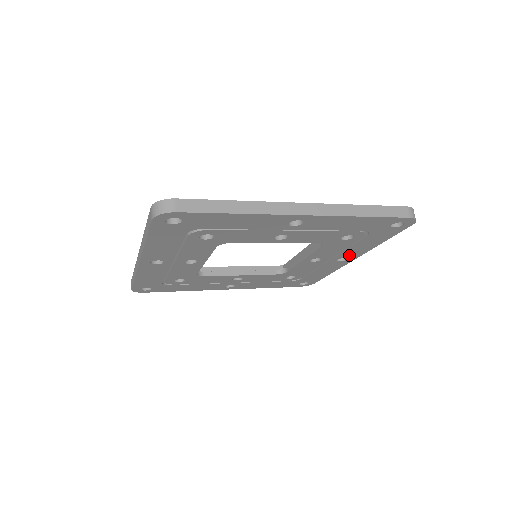
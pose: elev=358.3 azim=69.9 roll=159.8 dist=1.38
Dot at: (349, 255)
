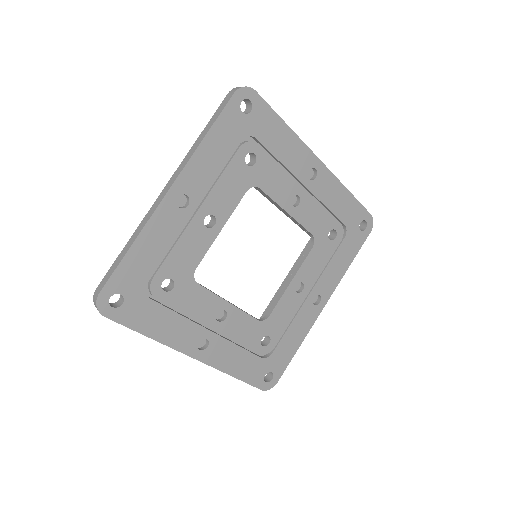
Dot at: (323, 289)
